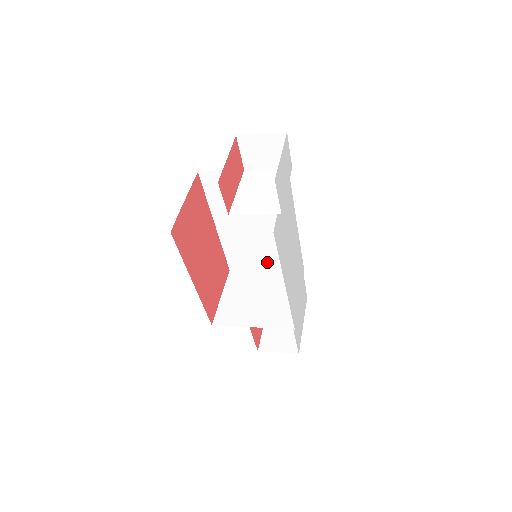
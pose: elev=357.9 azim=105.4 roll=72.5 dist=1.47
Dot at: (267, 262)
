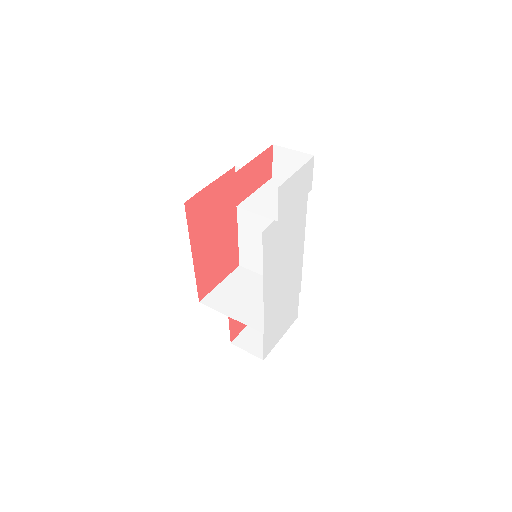
Dot at: occluded
